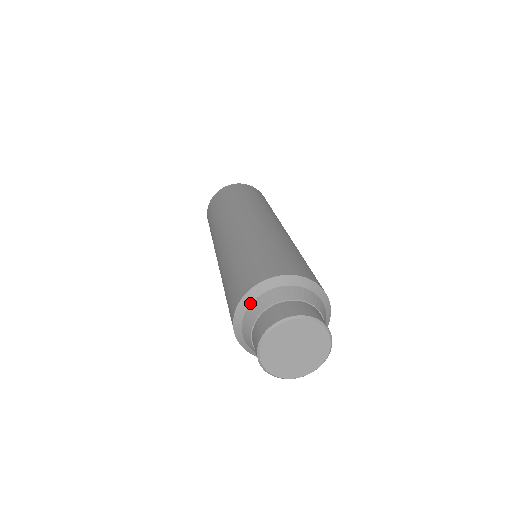
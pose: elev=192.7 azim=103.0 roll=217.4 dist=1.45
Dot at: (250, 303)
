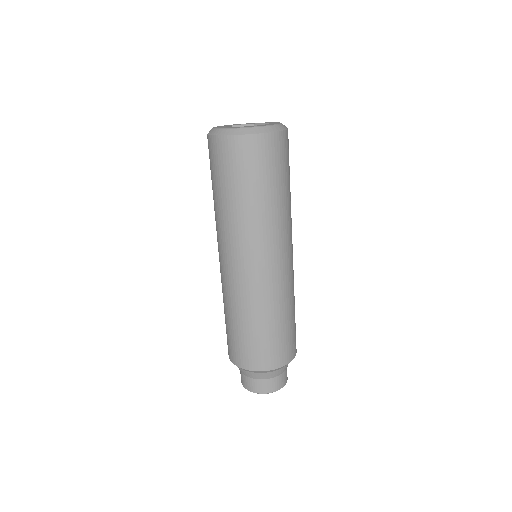
Dot at: occluded
